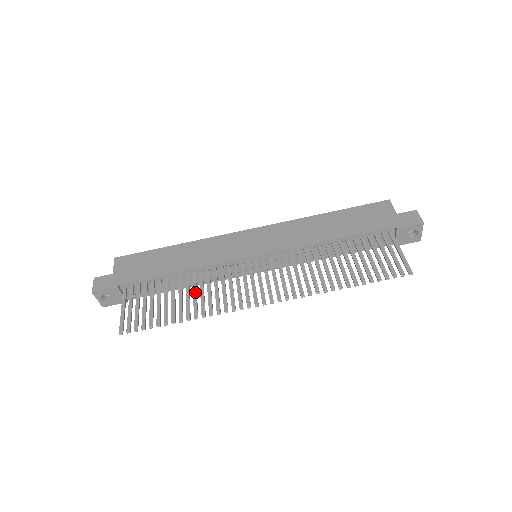
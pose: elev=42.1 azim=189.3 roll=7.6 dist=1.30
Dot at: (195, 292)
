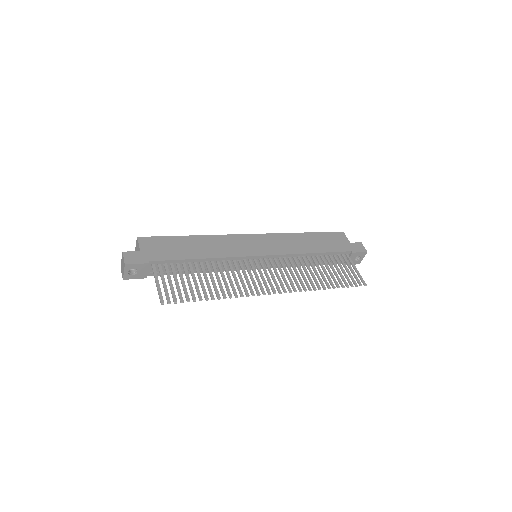
Dot at: (218, 277)
